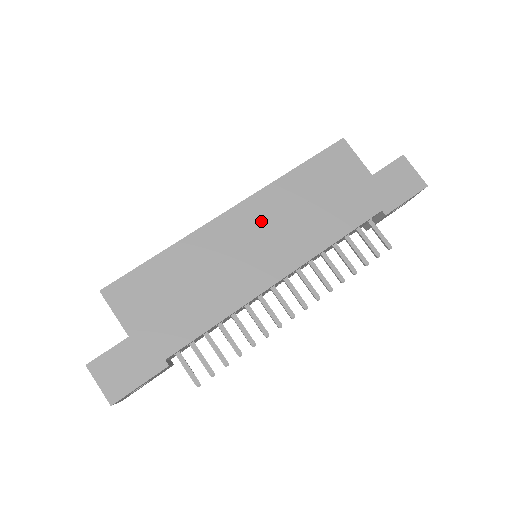
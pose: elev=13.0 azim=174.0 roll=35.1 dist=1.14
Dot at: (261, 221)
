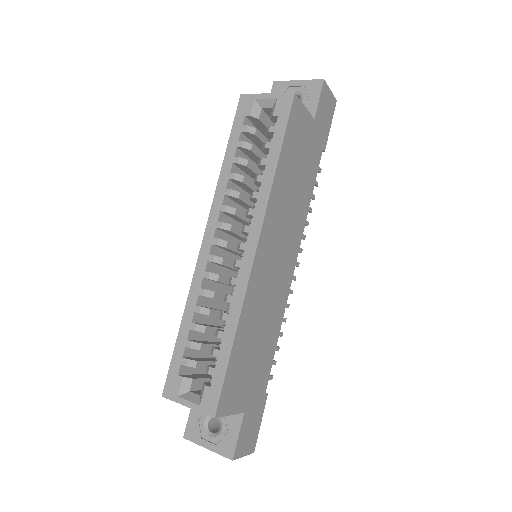
Dot at: (275, 236)
